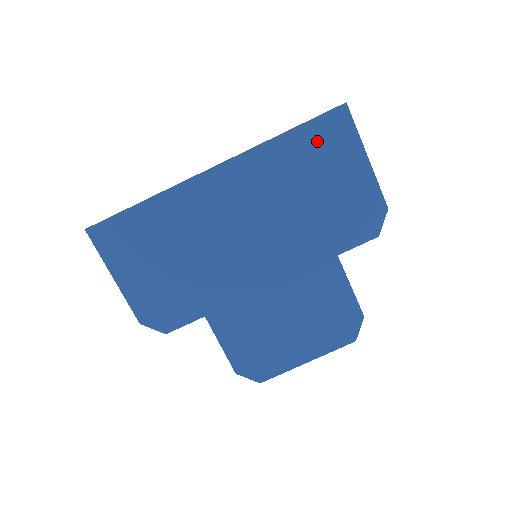
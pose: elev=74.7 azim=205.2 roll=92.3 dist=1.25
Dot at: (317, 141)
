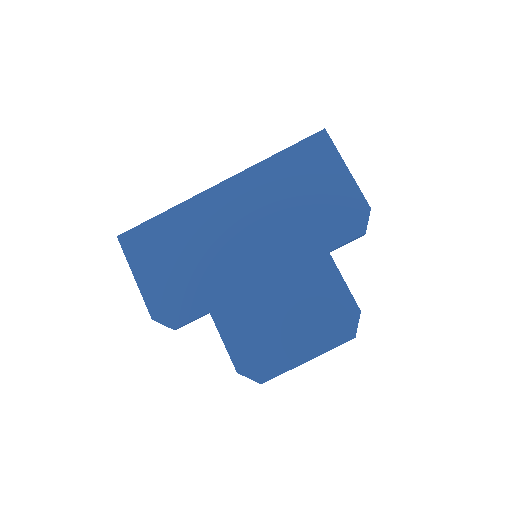
Dot at: (303, 158)
